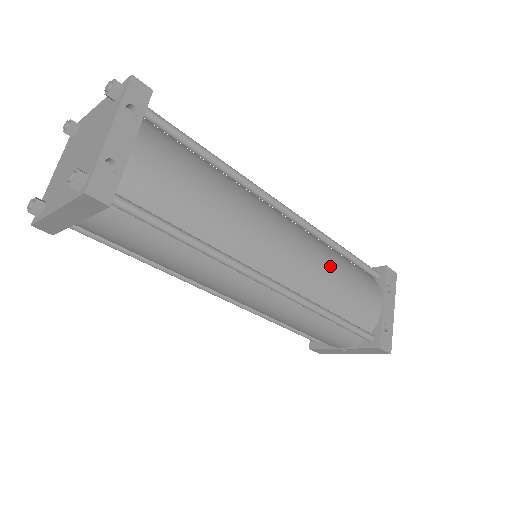
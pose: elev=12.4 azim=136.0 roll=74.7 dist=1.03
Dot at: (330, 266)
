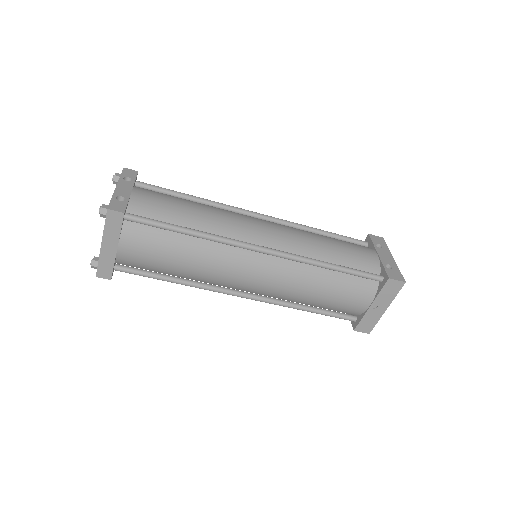
Dot at: (309, 235)
